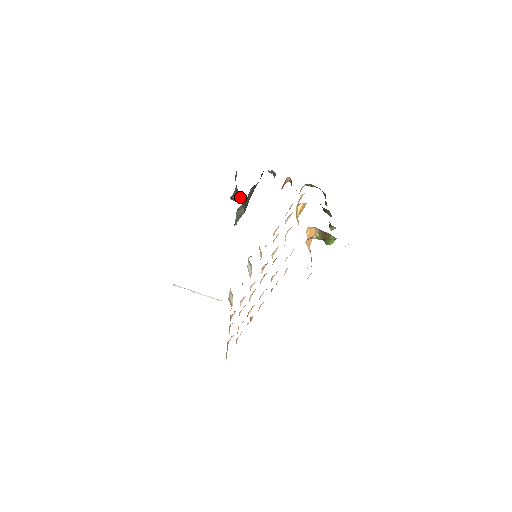
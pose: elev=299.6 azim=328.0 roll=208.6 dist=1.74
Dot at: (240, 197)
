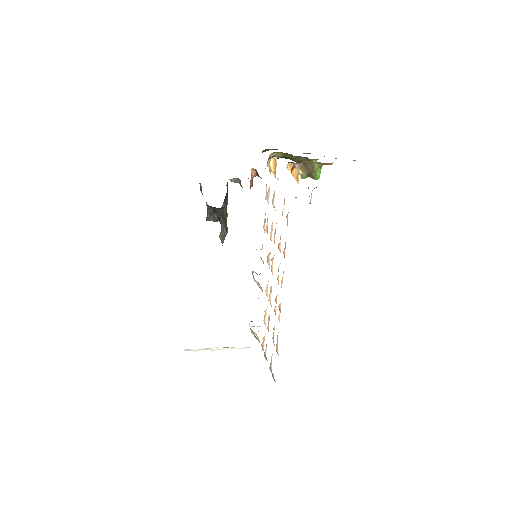
Dot at: (215, 213)
